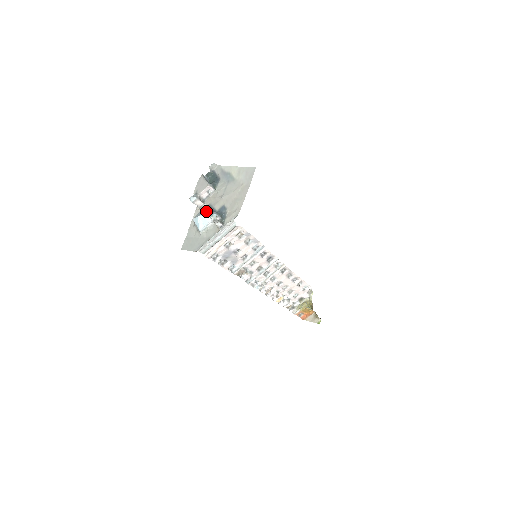
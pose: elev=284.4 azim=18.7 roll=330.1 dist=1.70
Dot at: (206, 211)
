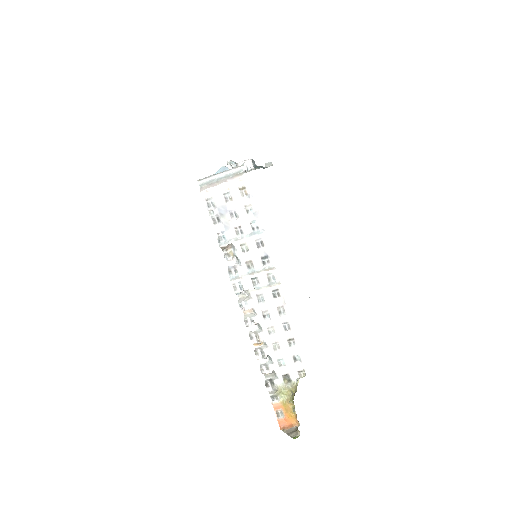
Dot at: occluded
